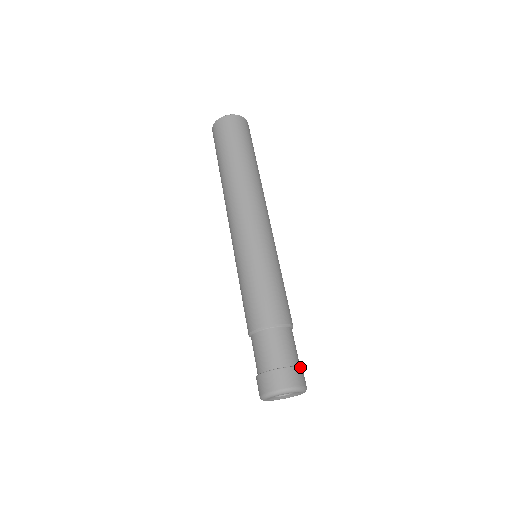
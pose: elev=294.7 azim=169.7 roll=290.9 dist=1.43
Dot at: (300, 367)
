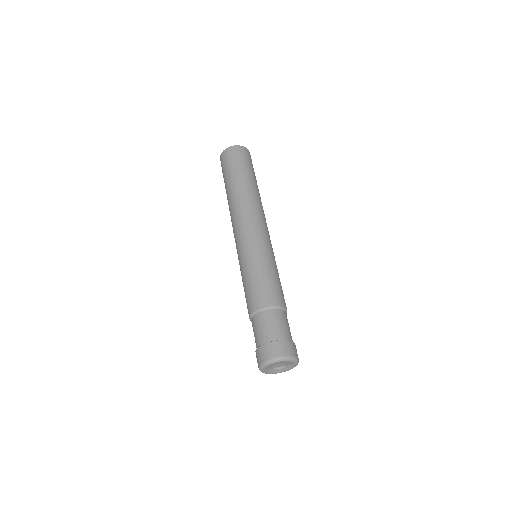
Dot at: (282, 340)
